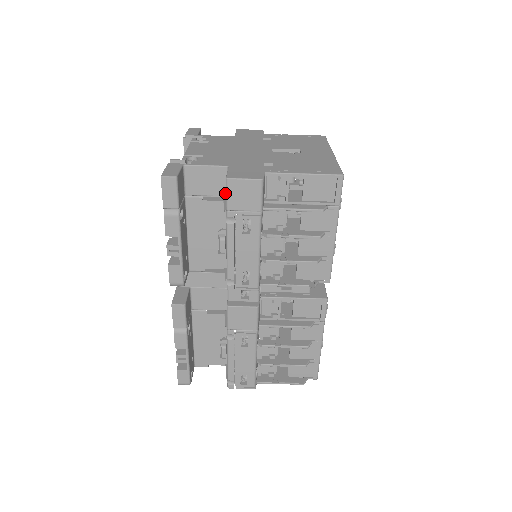
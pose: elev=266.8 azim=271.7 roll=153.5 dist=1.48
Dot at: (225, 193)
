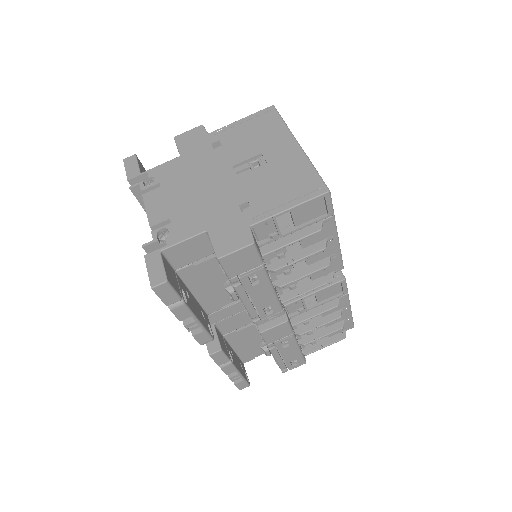
Dot at: (213, 251)
